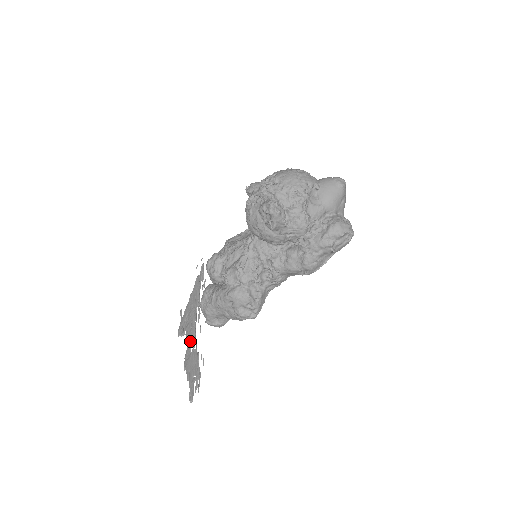
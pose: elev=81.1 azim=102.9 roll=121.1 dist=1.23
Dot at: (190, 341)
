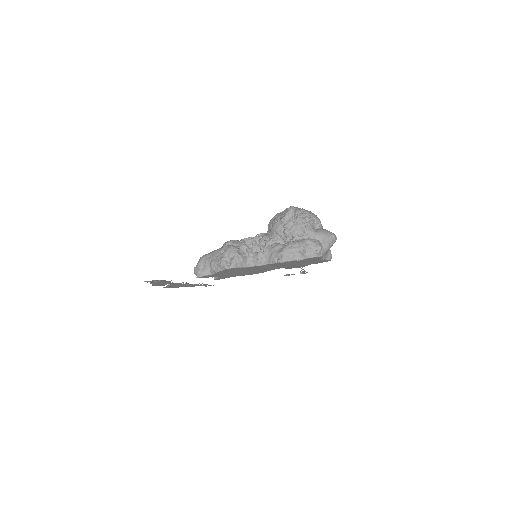
Dot at: (170, 284)
